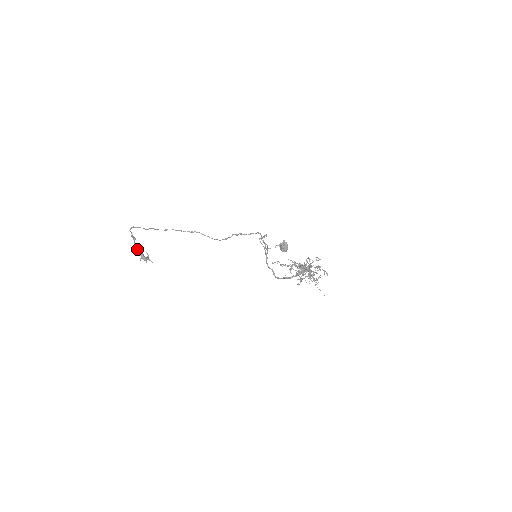
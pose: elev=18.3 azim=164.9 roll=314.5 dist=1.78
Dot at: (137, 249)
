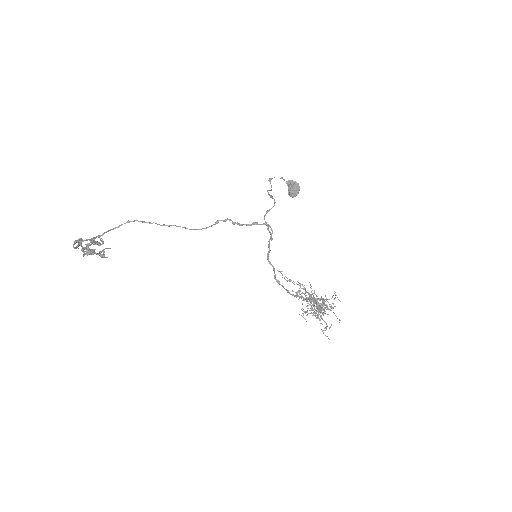
Dot at: (87, 253)
